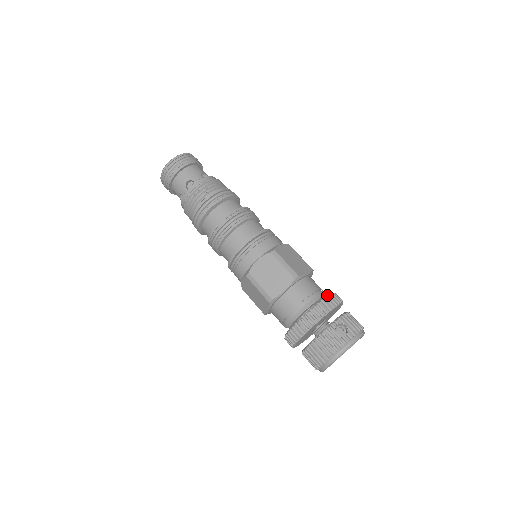
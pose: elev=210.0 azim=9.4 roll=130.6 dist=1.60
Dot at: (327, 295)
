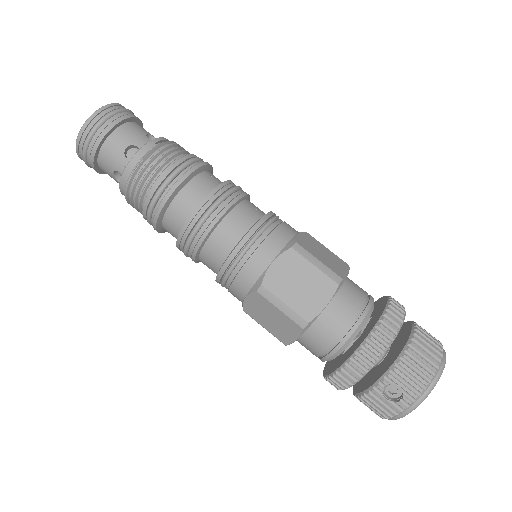
Dot at: (362, 342)
